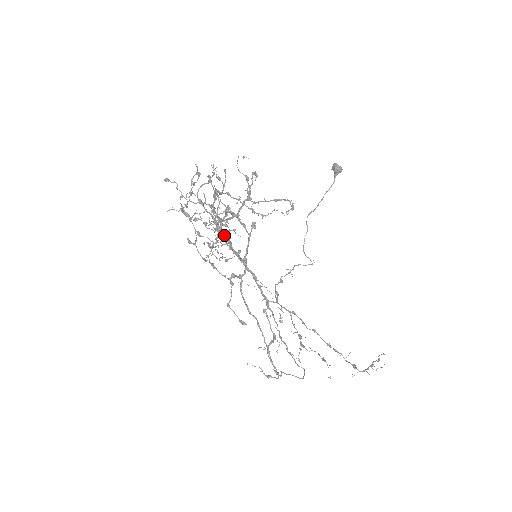
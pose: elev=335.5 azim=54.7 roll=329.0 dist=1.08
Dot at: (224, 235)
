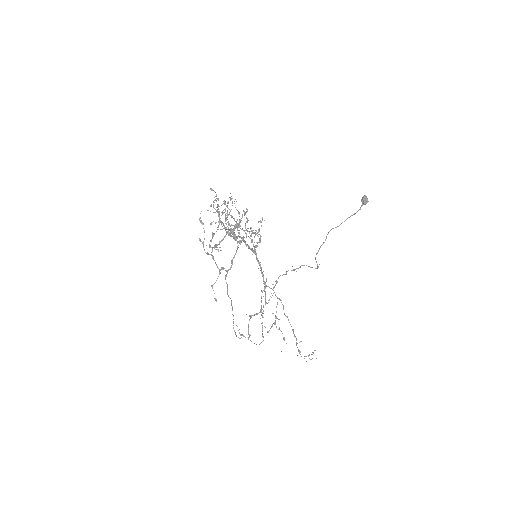
Dot at: (237, 236)
